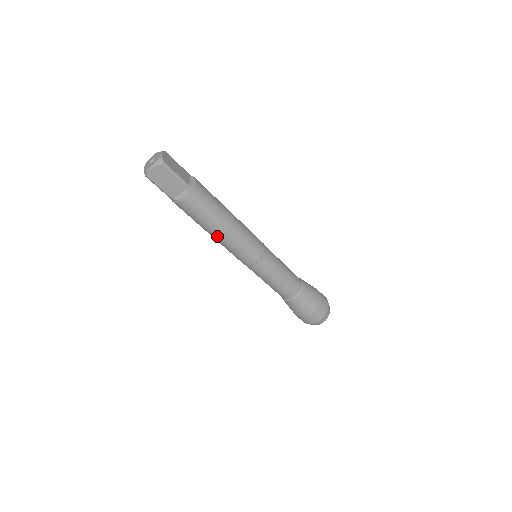
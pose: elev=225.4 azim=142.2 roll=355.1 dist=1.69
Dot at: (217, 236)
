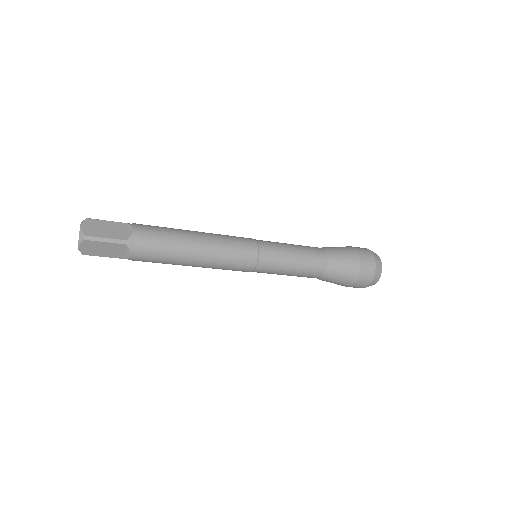
Dot at: (195, 266)
